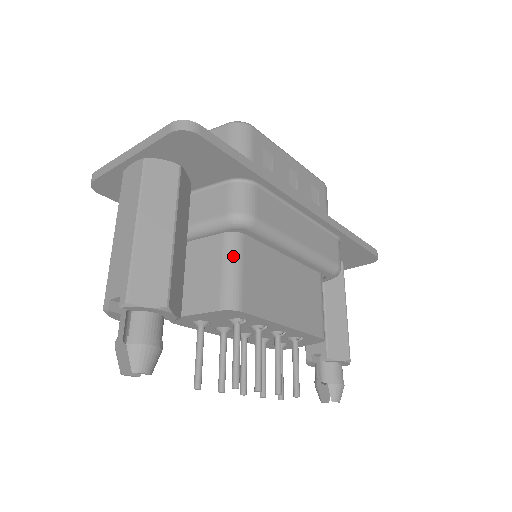
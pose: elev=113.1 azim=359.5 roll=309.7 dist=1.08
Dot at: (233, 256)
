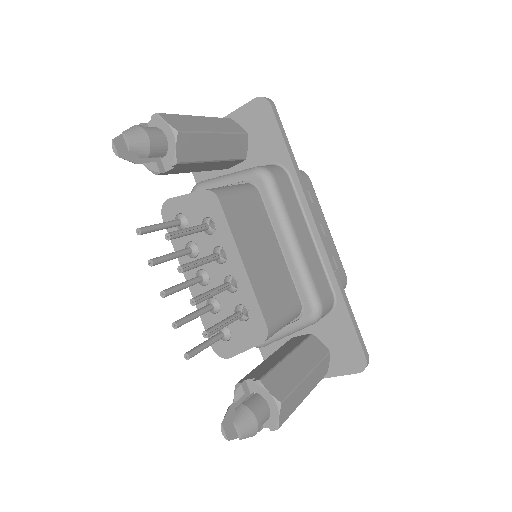
Dot at: (241, 187)
